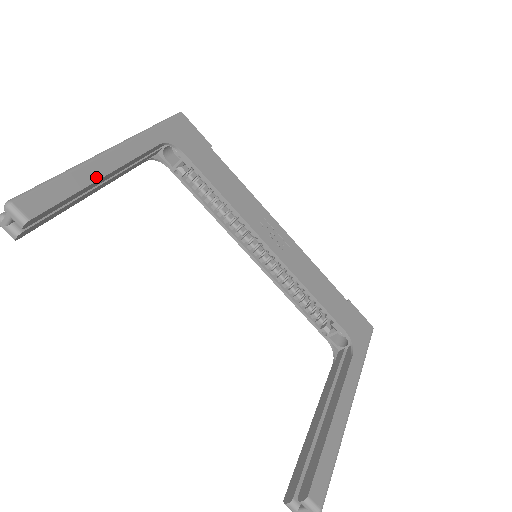
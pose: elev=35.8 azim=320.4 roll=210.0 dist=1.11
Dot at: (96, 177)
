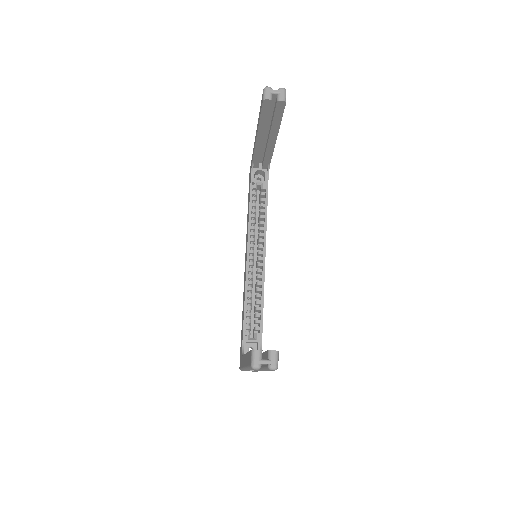
Dot at: (278, 132)
